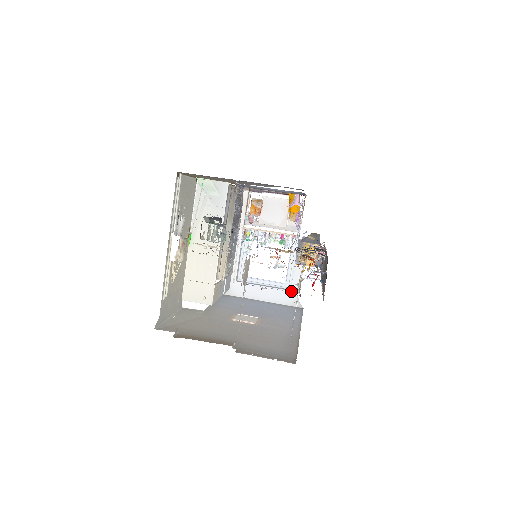
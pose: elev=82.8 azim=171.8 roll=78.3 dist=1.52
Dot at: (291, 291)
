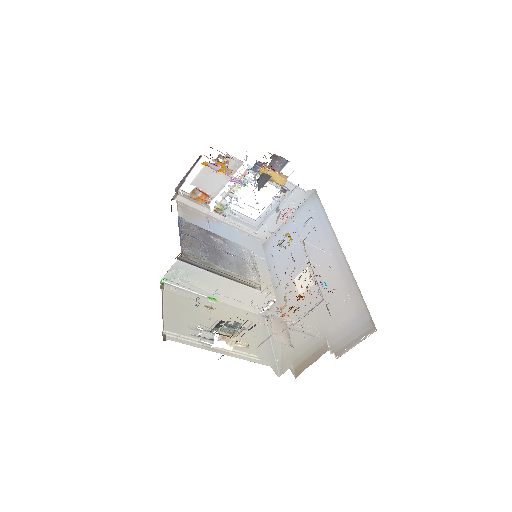
Dot at: (294, 193)
